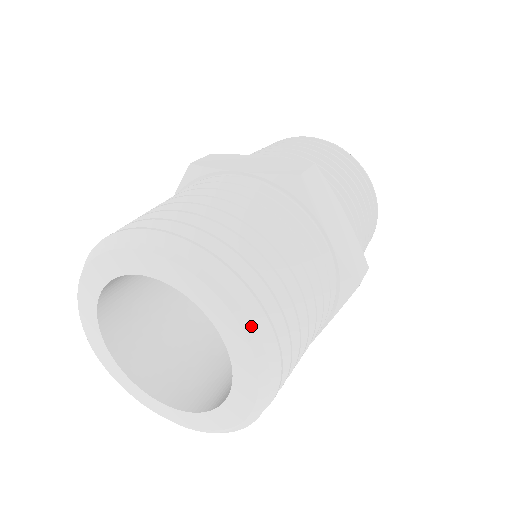
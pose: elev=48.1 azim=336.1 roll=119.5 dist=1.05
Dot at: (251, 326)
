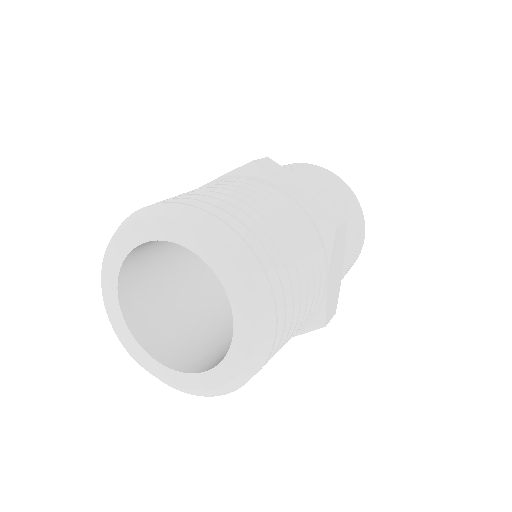
Dot at: (222, 238)
